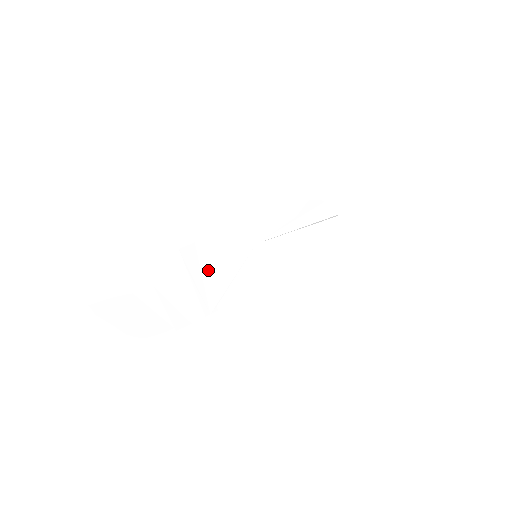
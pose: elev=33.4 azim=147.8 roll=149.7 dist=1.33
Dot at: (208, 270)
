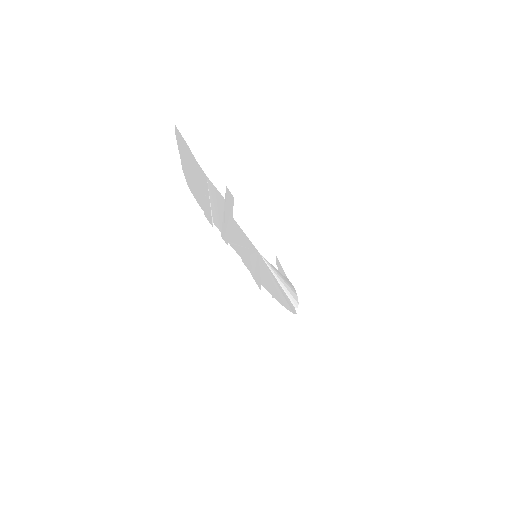
Dot at: (233, 220)
